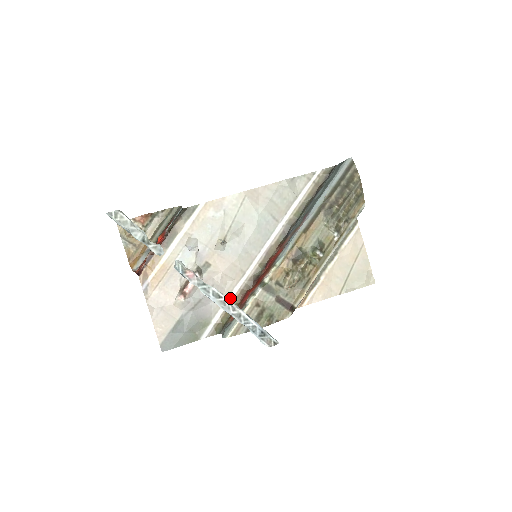
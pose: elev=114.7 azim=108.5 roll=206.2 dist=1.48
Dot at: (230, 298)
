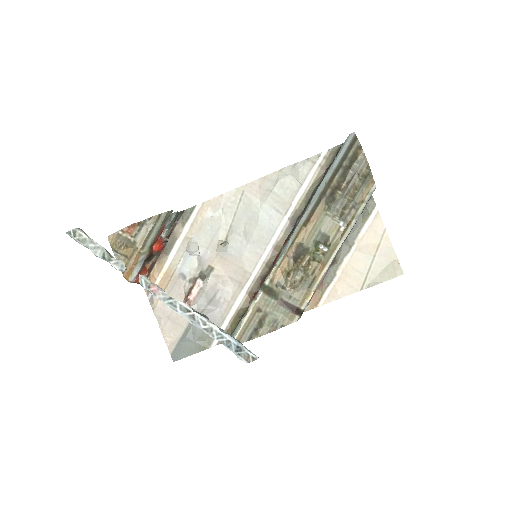
Dot at: (238, 302)
